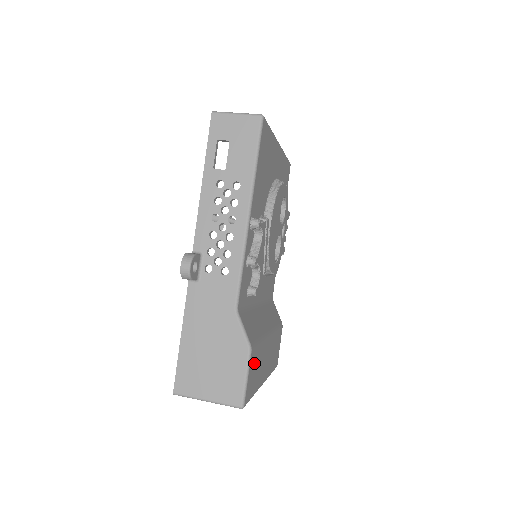
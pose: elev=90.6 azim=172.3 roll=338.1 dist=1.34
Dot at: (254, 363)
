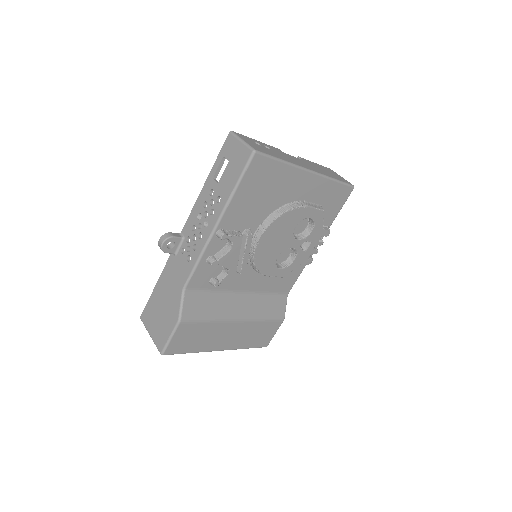
Dot at: (189, 332)
